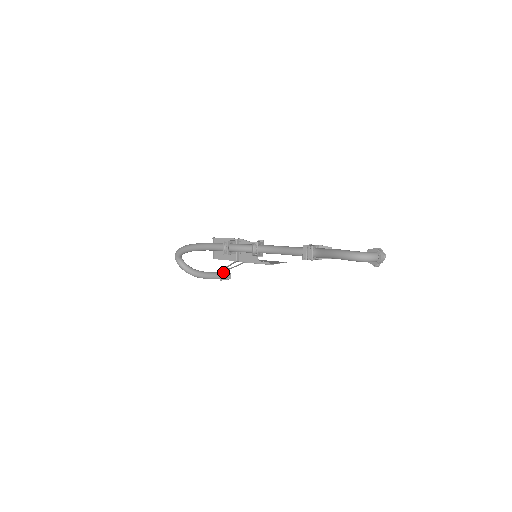
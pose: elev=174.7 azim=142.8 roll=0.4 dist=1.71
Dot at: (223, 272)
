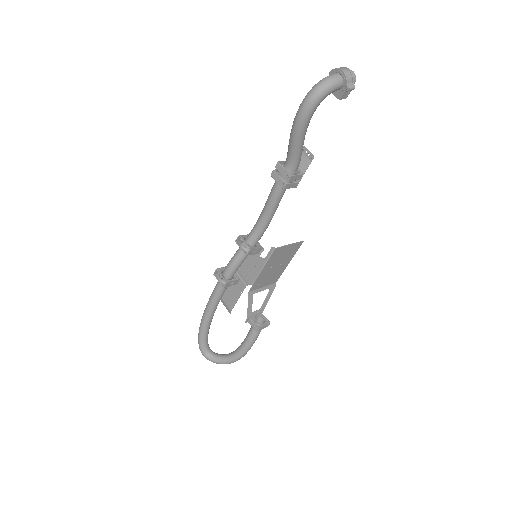
Dot at: (252, 319)
